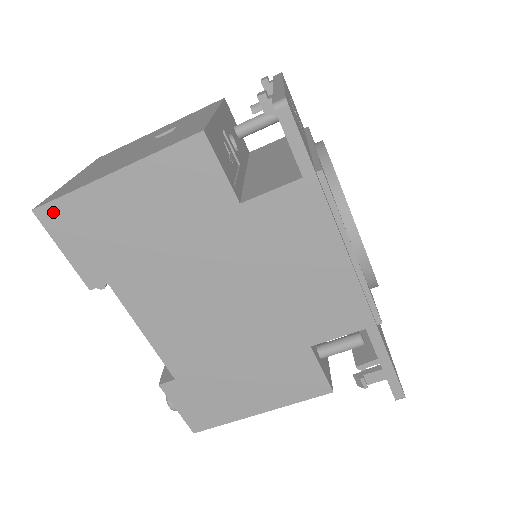
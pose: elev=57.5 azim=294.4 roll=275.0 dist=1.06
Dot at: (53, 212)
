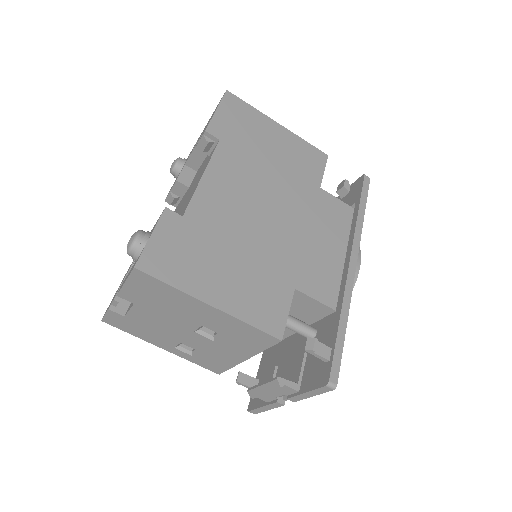
Dot at: (235, 100)
